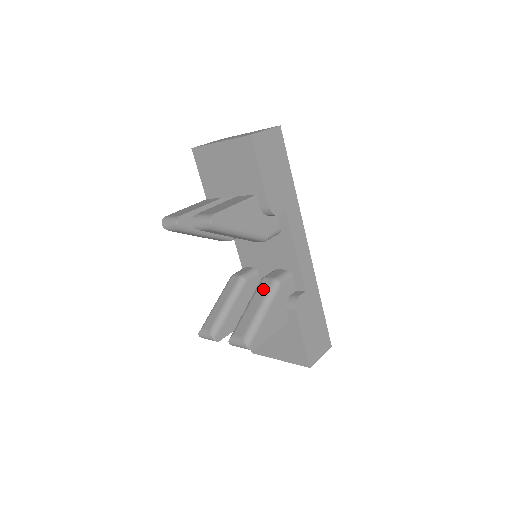
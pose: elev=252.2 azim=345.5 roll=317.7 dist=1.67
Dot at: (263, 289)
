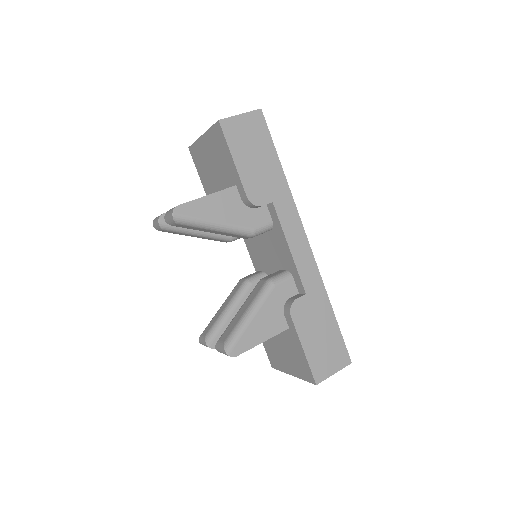
Dot at: (256, 291)
